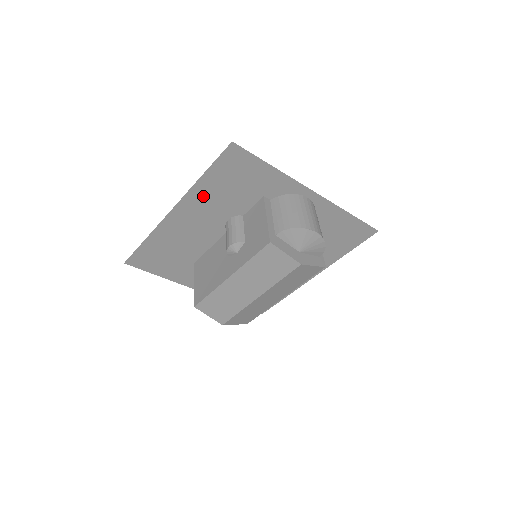
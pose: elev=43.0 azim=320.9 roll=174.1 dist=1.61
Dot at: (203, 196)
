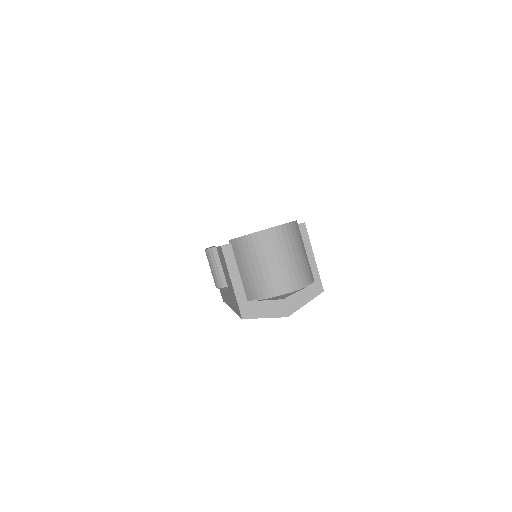
Dot at: occluded
